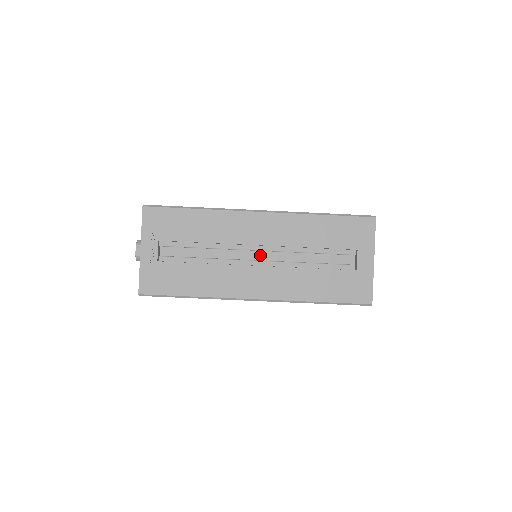
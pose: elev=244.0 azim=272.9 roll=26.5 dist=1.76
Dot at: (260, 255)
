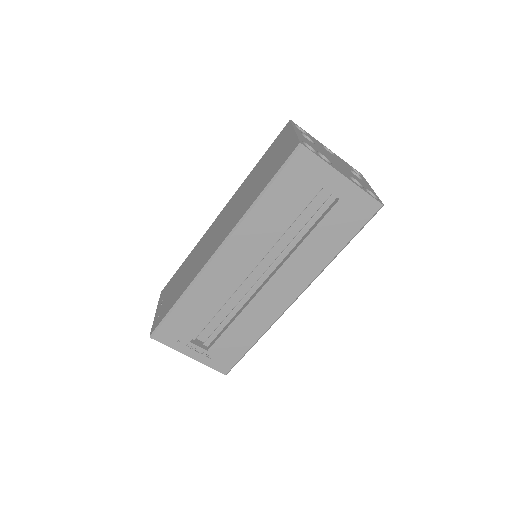
Dot at: (259, 269)
